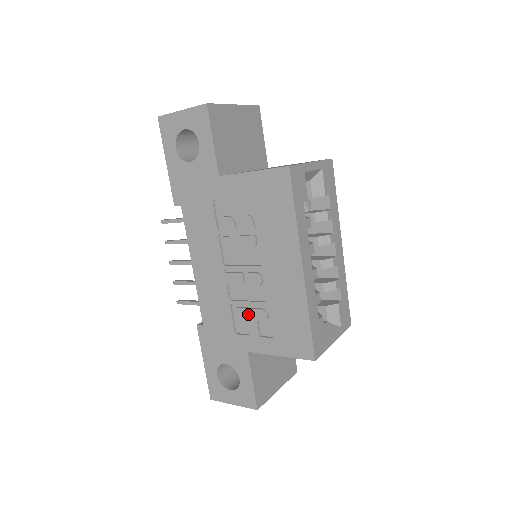
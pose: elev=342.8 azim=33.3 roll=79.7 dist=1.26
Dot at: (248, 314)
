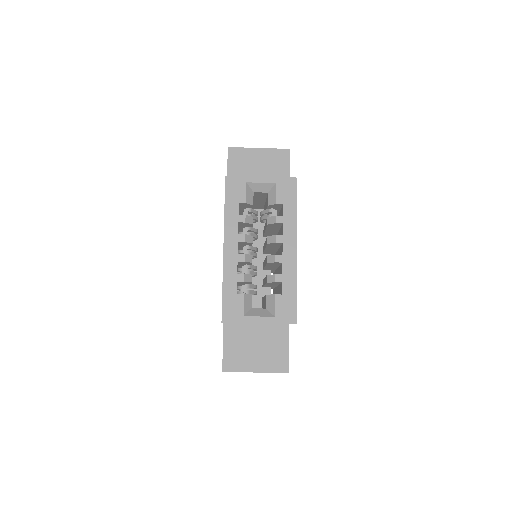
Dot at: occluded
